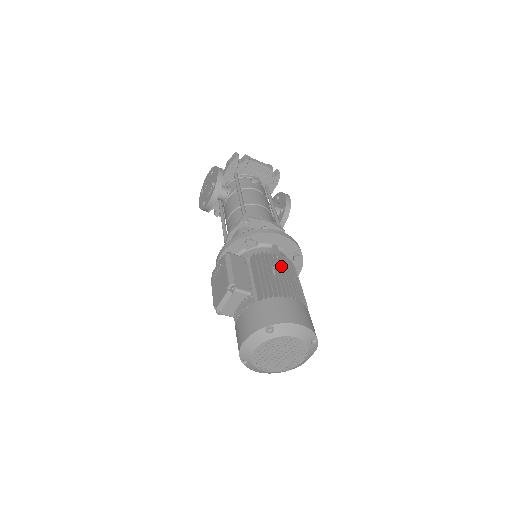
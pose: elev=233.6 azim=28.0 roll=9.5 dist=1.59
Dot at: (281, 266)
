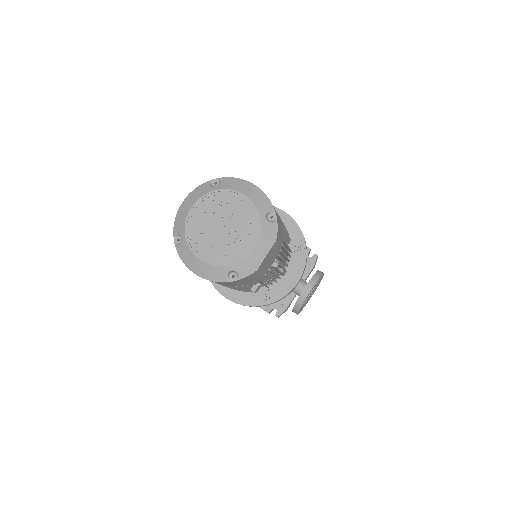
Dot at: occluded
